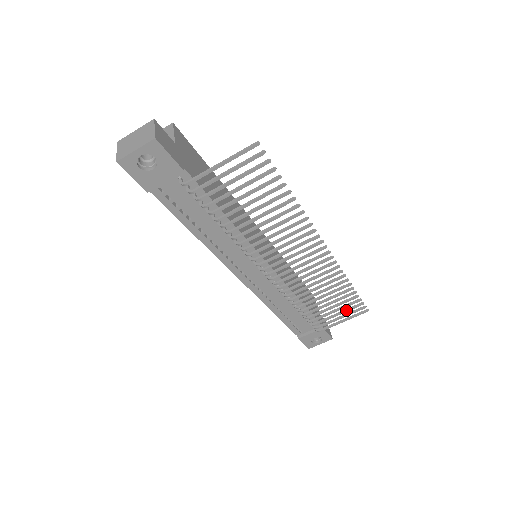
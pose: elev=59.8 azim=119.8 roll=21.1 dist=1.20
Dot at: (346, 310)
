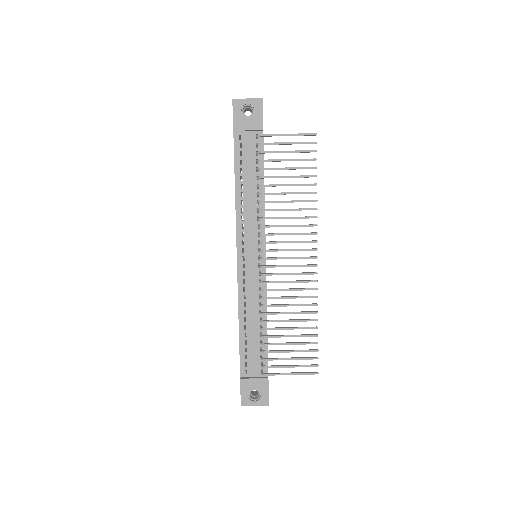
Dot at: (300, 357)
